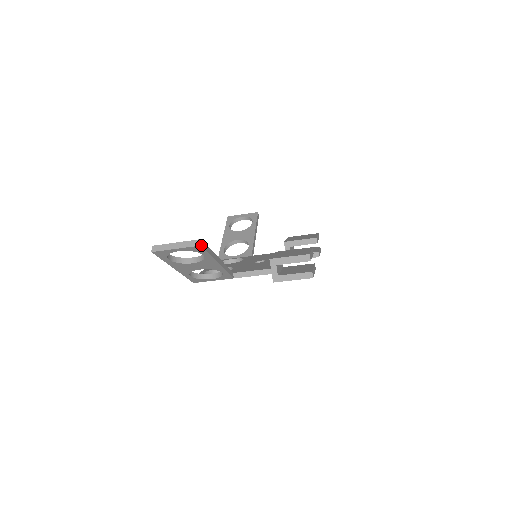
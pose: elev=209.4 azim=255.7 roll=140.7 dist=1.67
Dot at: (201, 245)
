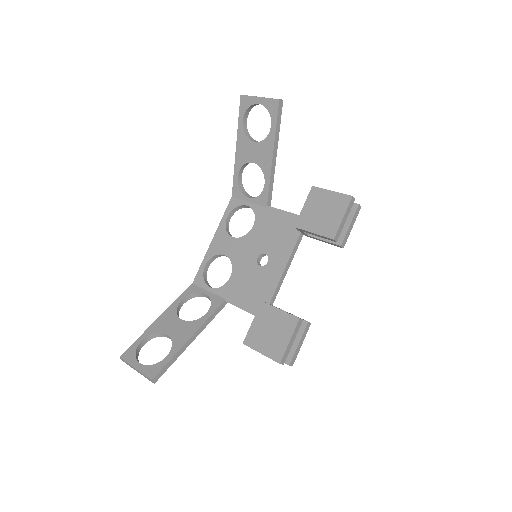
Dot at: (155, 381)
